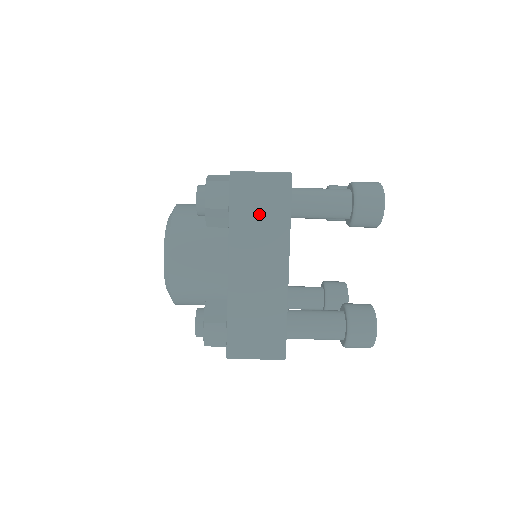
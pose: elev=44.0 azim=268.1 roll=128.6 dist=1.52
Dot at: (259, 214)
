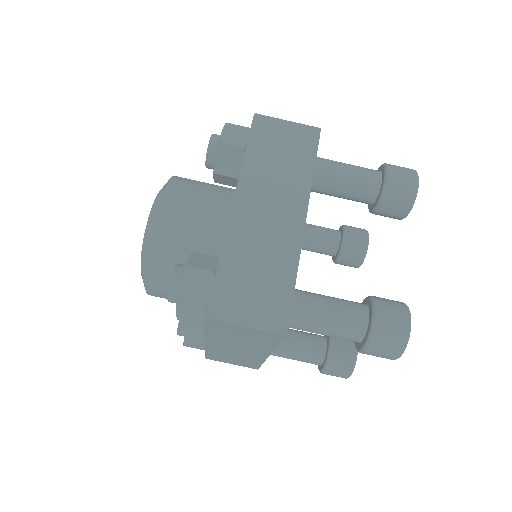
Dot at: (279, 157)
